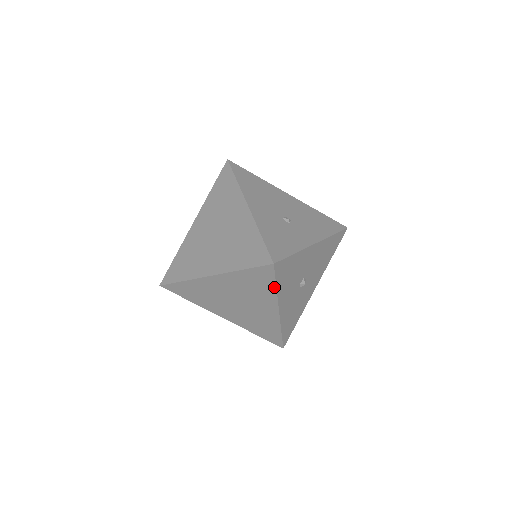
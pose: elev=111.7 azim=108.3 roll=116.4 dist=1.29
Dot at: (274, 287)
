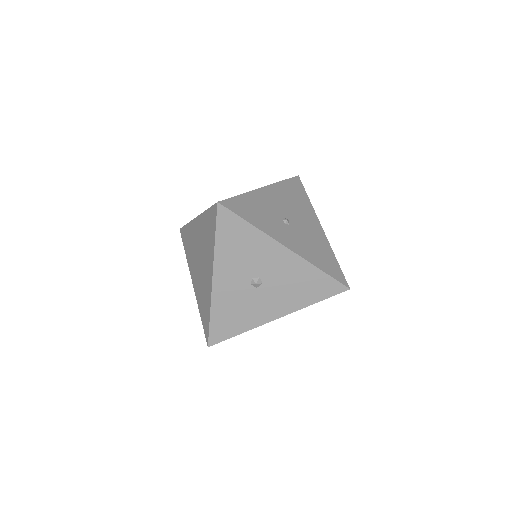
Dot at: (214, 238)
